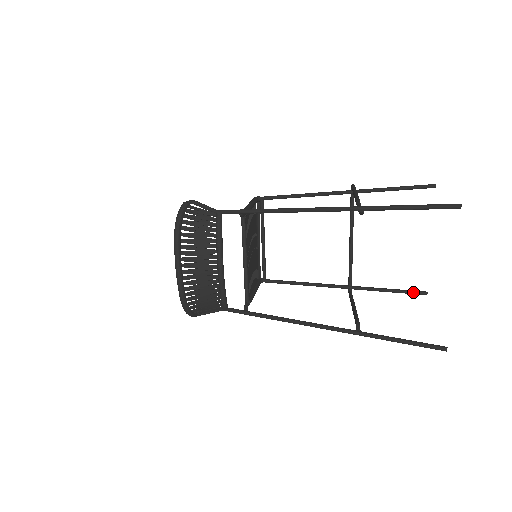
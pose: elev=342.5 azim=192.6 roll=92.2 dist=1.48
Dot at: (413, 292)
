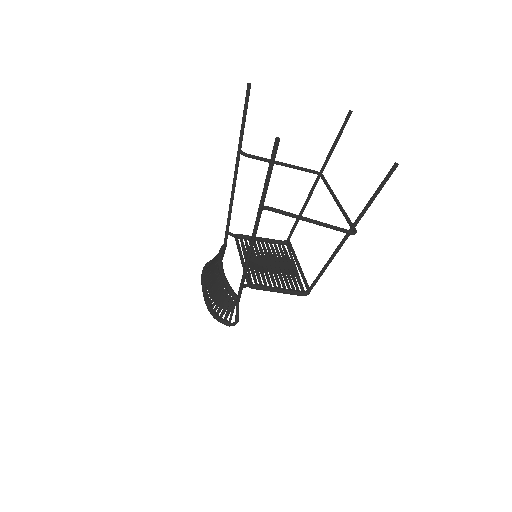
Dot at: (386, 176)
